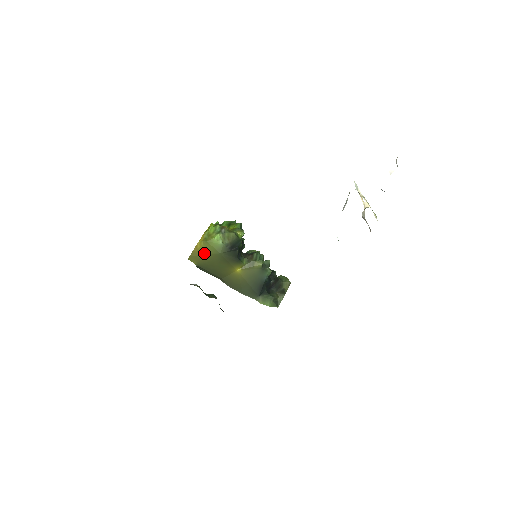
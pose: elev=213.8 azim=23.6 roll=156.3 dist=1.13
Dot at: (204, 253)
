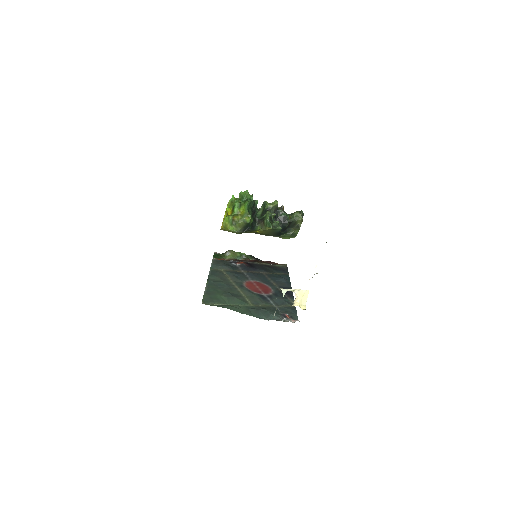
Dot at: (228, 231)
